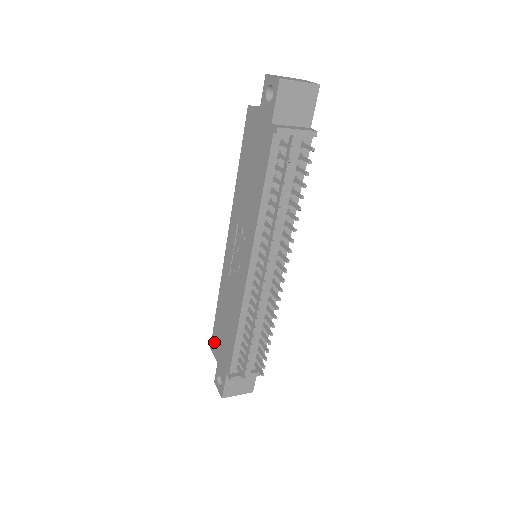
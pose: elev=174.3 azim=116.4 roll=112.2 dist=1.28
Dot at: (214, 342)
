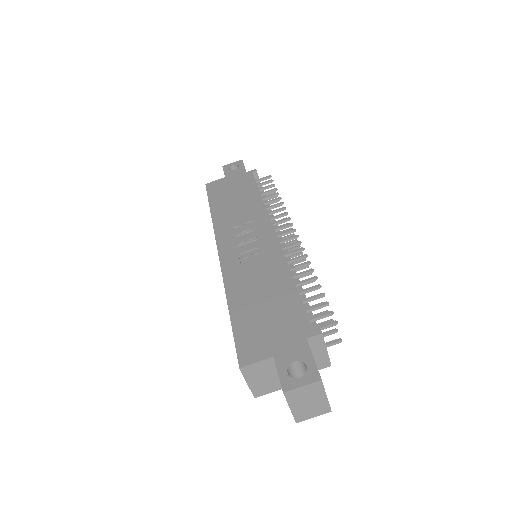
Dot at: (247, 346)
